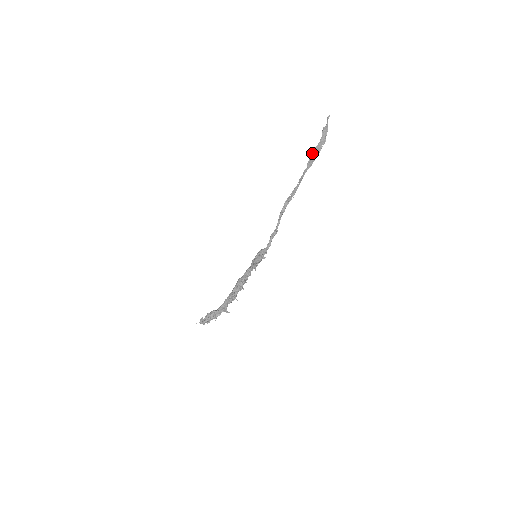
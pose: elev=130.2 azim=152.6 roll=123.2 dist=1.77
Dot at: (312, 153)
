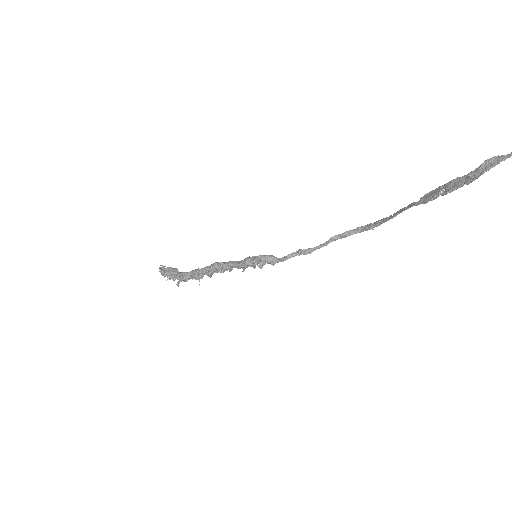
Dot at: occluded
